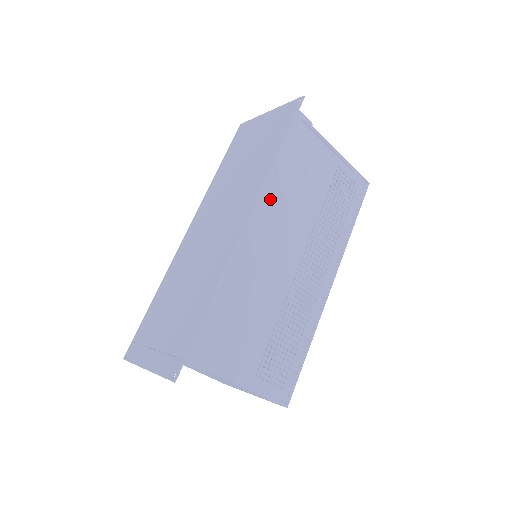
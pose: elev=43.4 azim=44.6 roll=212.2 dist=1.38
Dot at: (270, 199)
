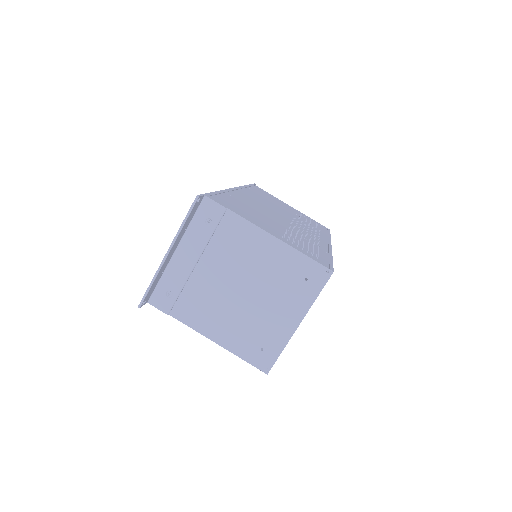
Dot at: (249, 192)
